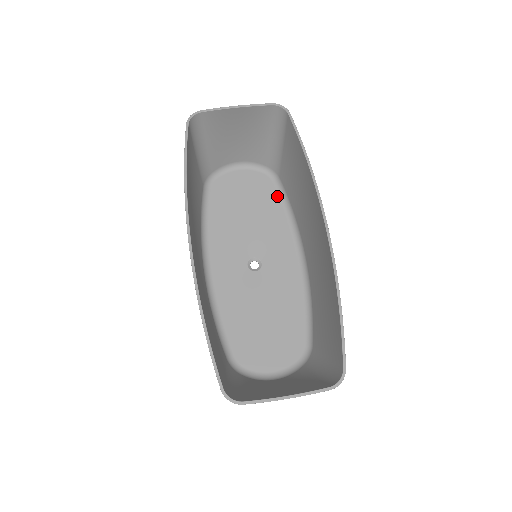
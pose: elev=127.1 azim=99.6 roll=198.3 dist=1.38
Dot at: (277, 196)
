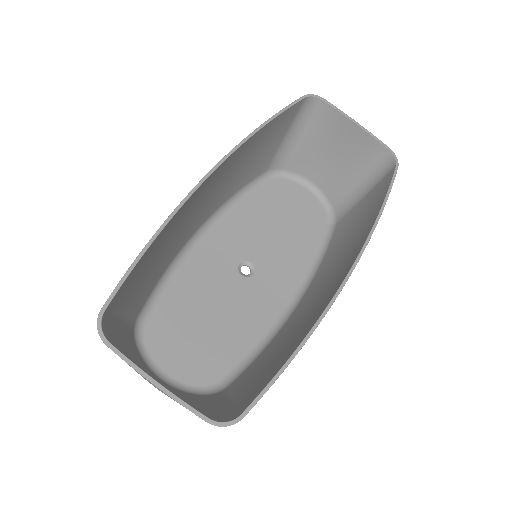
Dot at: (320, 237)
